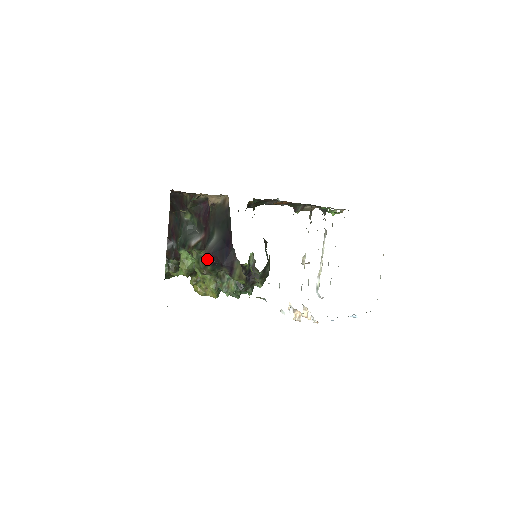
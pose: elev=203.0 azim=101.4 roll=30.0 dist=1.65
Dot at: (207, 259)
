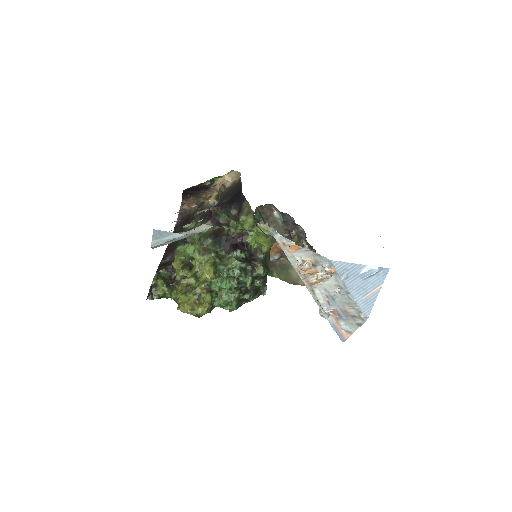
Dot at: (210, 234)
